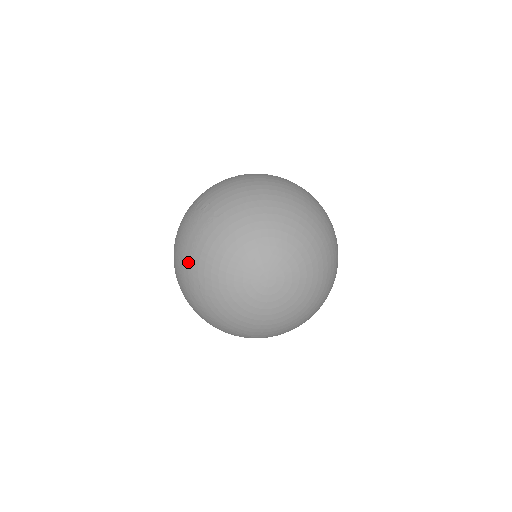
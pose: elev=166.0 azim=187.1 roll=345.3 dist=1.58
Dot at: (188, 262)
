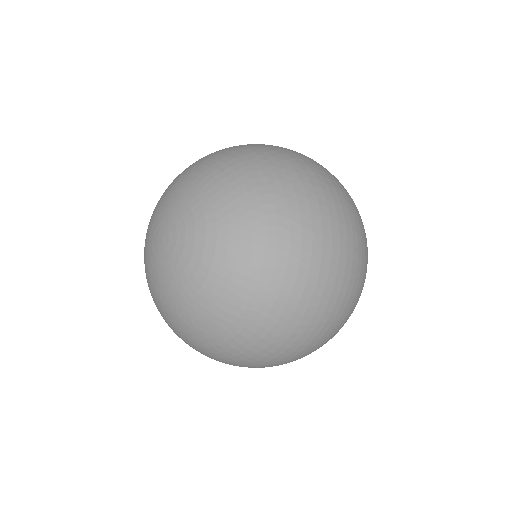
Dot at: occluded
